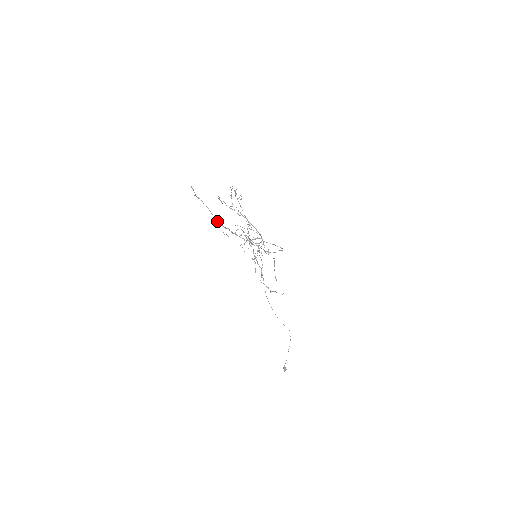
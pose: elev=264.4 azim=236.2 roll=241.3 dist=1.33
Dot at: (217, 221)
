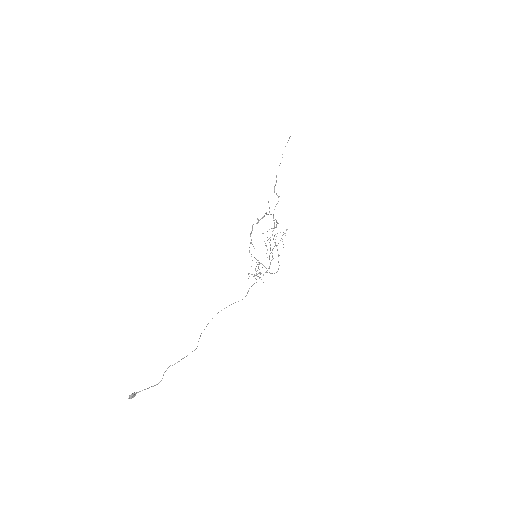
Dot at: occluded
